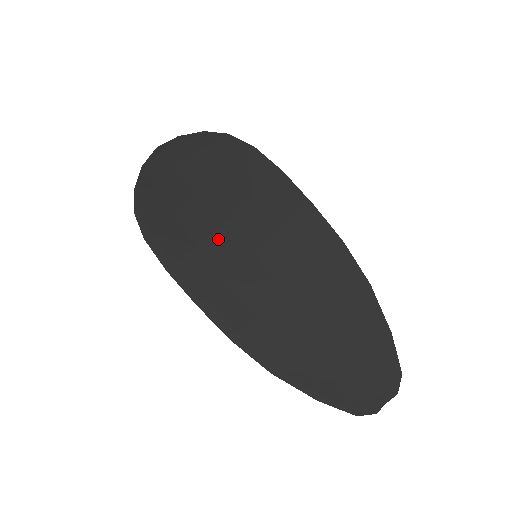
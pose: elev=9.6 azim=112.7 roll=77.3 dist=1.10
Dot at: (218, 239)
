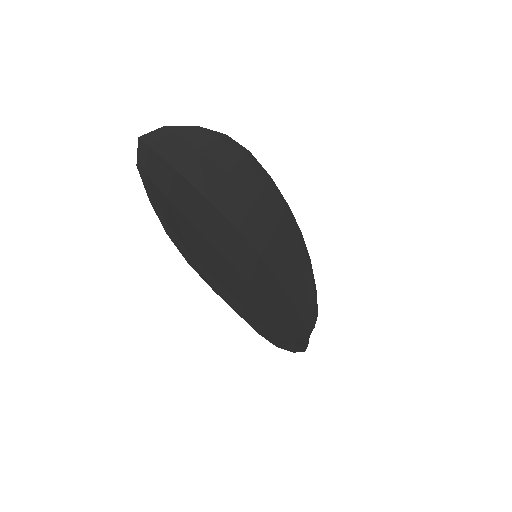
Dot at: (236, 248)
